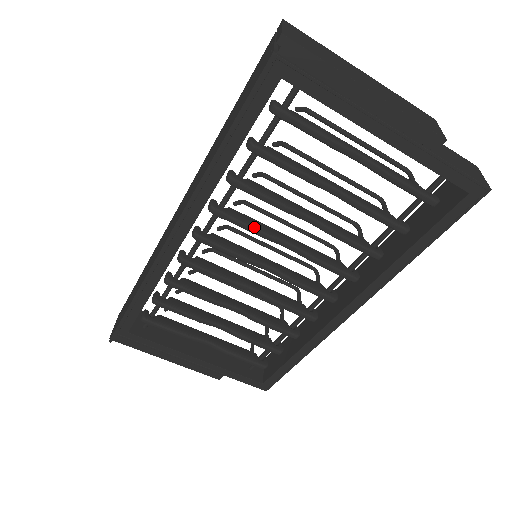
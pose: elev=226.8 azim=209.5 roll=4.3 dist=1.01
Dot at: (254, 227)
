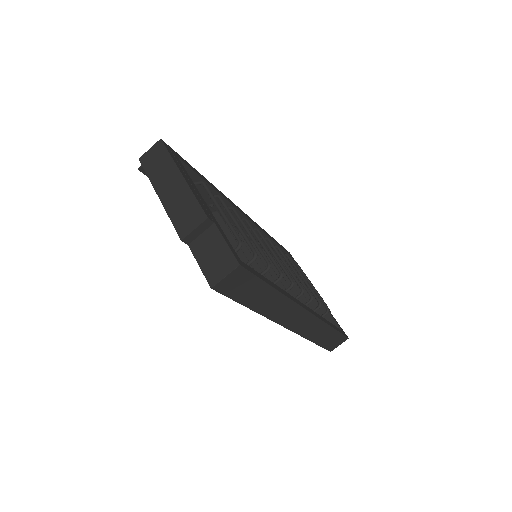
Dot at: occluded
